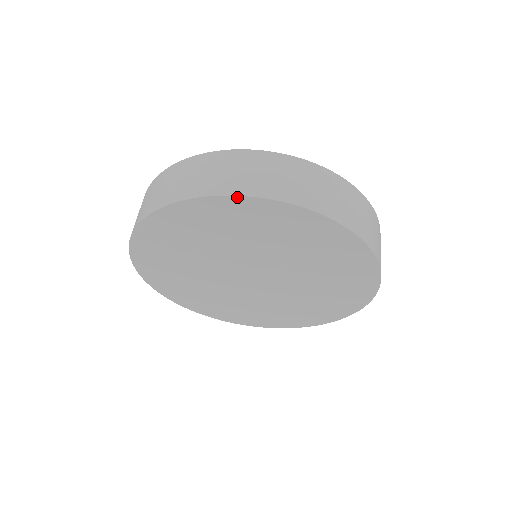
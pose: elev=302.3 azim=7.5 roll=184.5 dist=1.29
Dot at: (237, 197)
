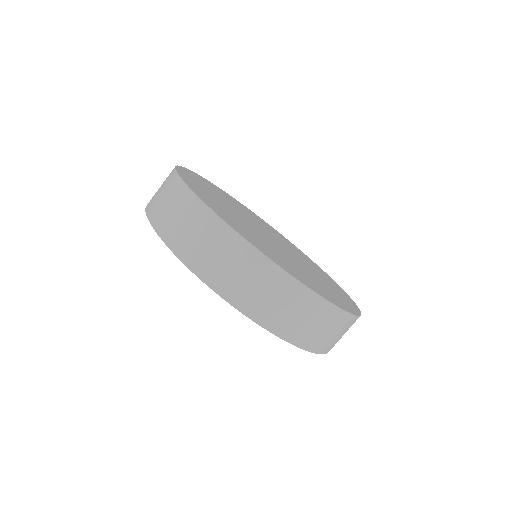
Dot at: (283, 339)
